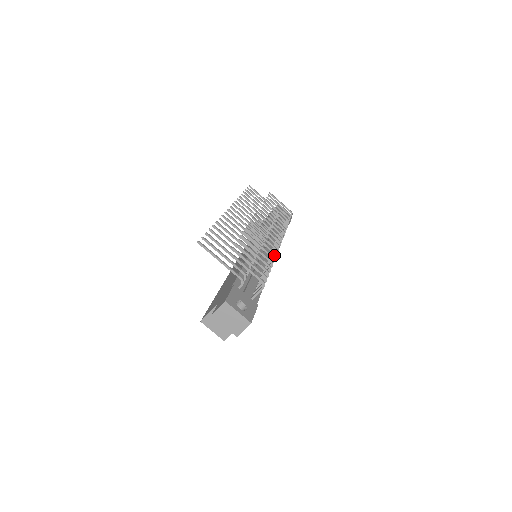
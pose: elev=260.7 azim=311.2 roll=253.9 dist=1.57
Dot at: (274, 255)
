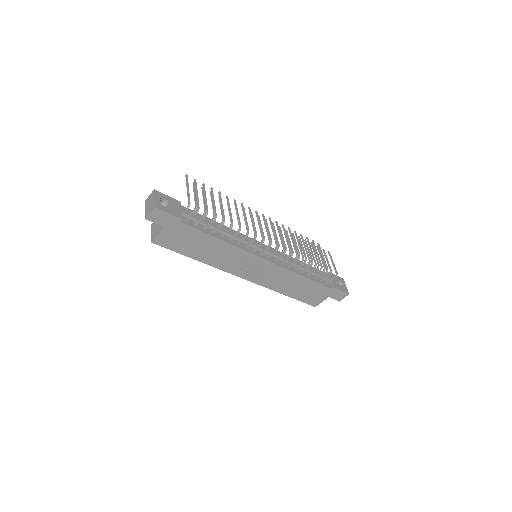
Dot at: (247, 232)
